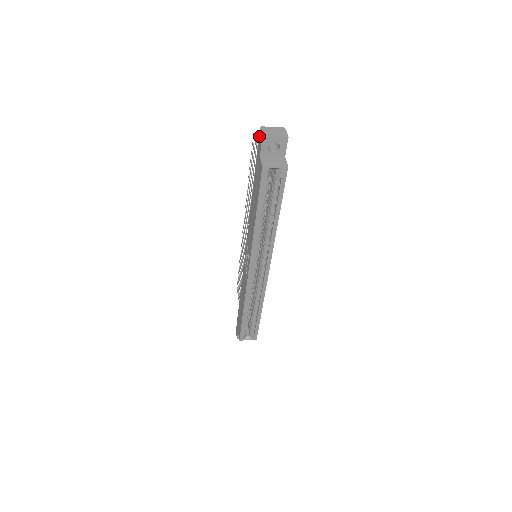
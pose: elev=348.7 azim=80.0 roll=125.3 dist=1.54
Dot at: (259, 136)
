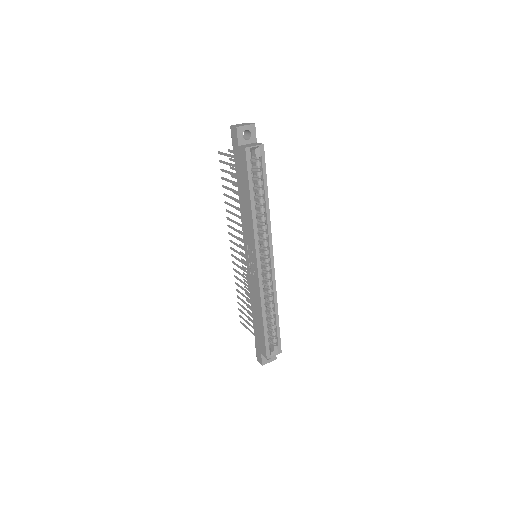
Dot at: (232, 132)
